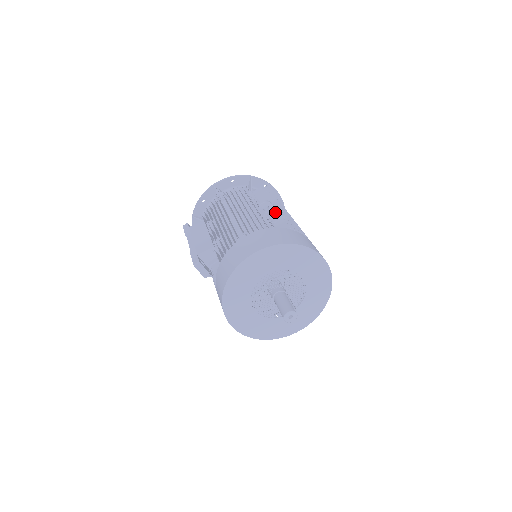
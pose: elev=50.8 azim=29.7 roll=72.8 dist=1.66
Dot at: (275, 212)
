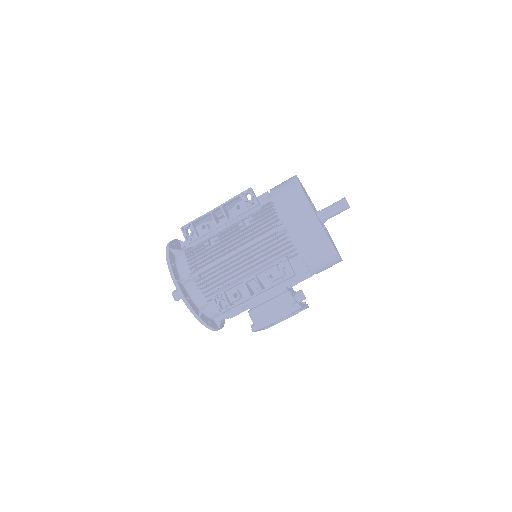
Dot at: occluded
